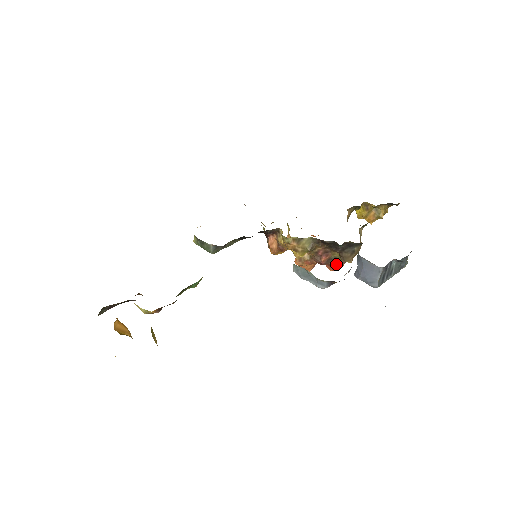
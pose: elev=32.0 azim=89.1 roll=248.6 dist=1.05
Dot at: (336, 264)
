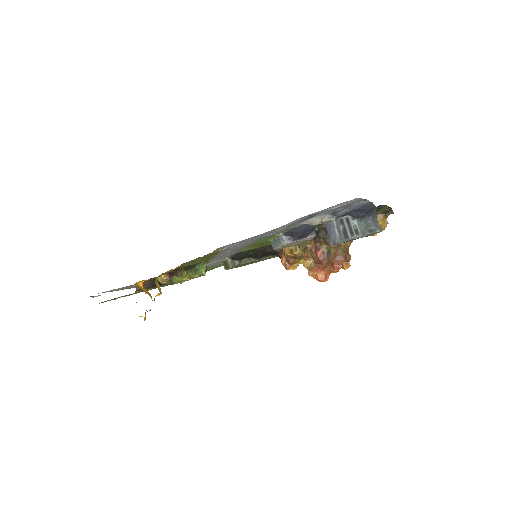
Dot at: (336, 261)
